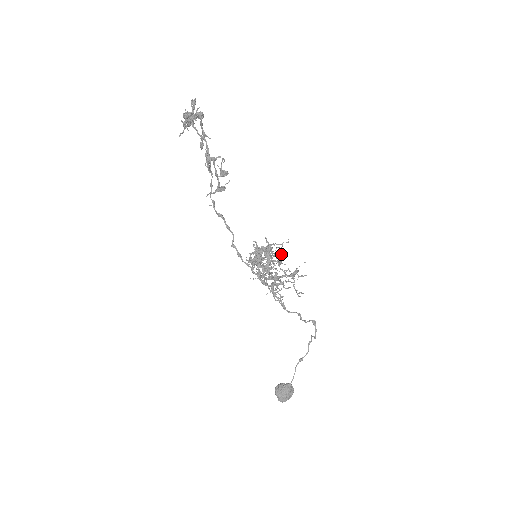
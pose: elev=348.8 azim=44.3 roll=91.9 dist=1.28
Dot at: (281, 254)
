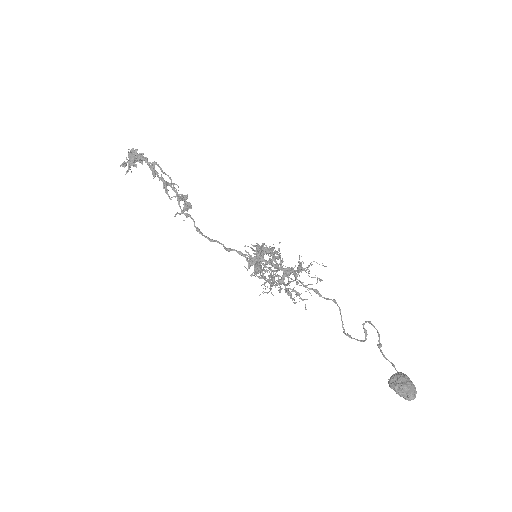
Dot at: (279, 242)
